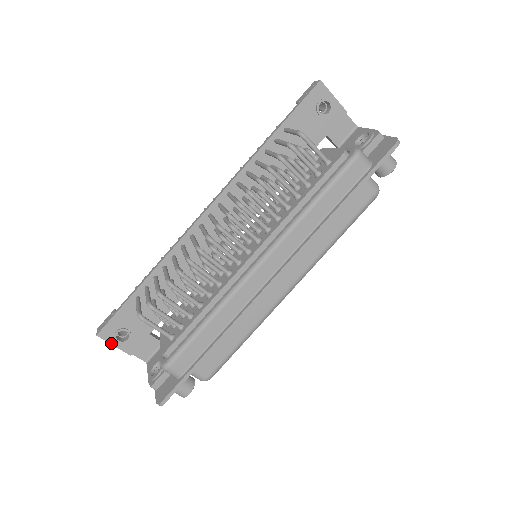
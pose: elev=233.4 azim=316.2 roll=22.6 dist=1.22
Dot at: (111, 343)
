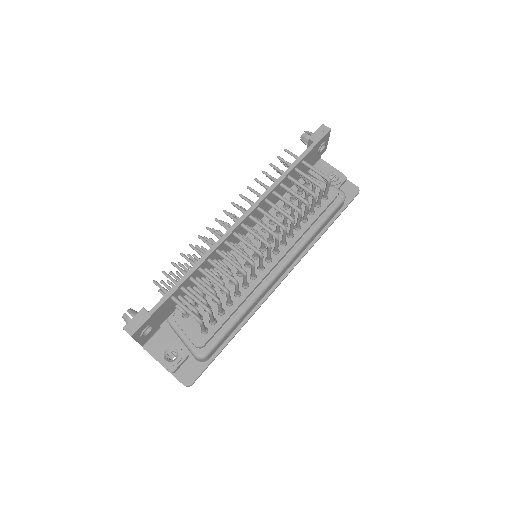
Dot at: (136, 340)
